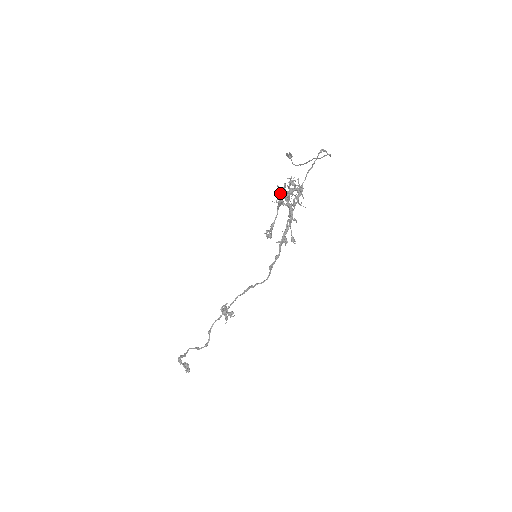
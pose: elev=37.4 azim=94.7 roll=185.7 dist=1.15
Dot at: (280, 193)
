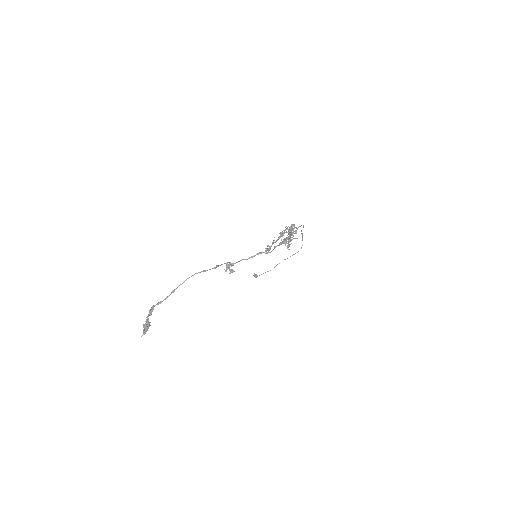
Dot at: occluded
